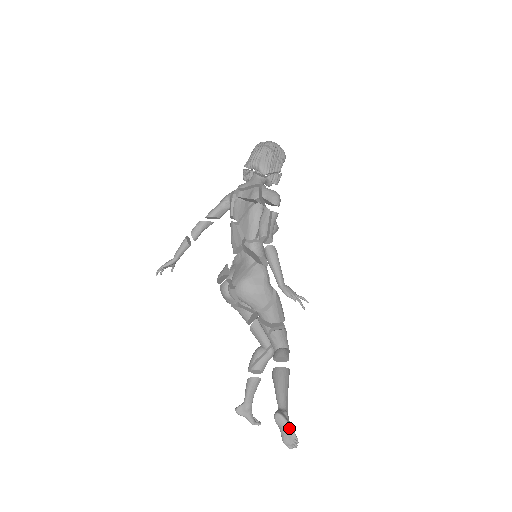
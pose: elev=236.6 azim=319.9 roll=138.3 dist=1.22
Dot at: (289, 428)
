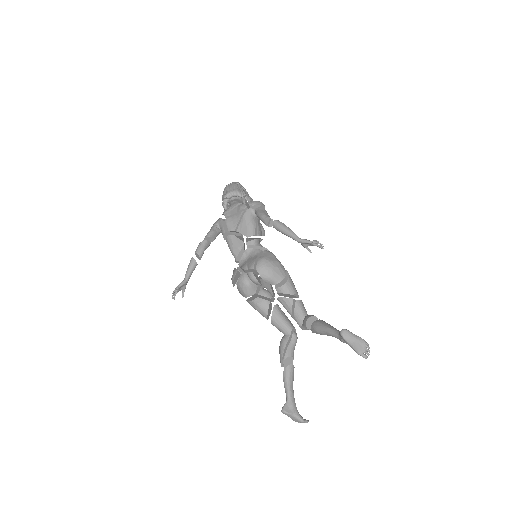
Dot at: (357, 337)
